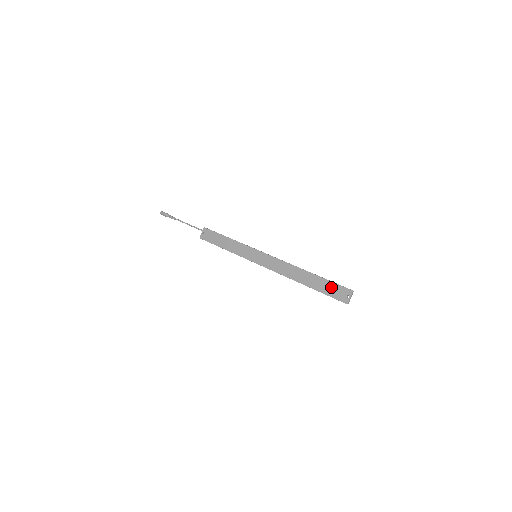
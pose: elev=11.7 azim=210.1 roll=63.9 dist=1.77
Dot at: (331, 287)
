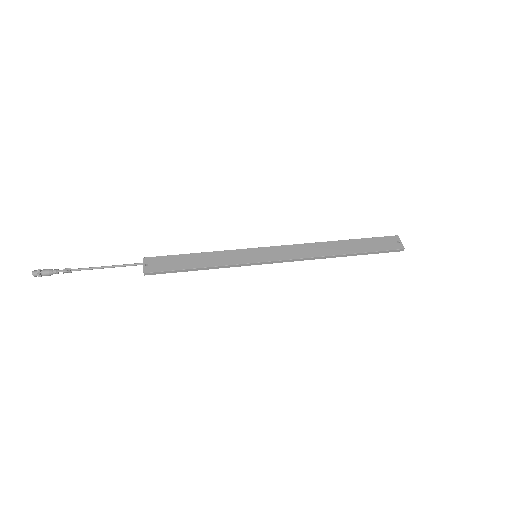
Dot at: (375, 242)
